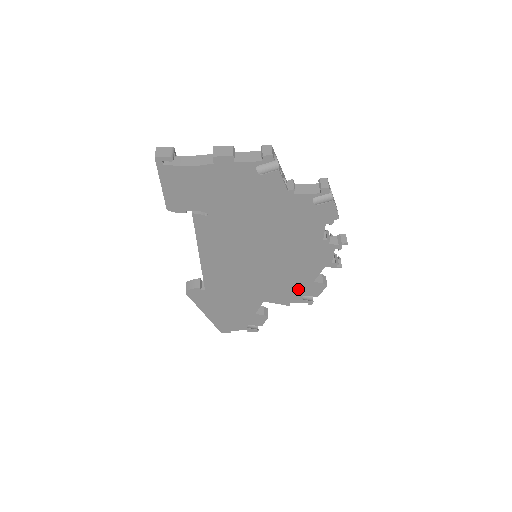
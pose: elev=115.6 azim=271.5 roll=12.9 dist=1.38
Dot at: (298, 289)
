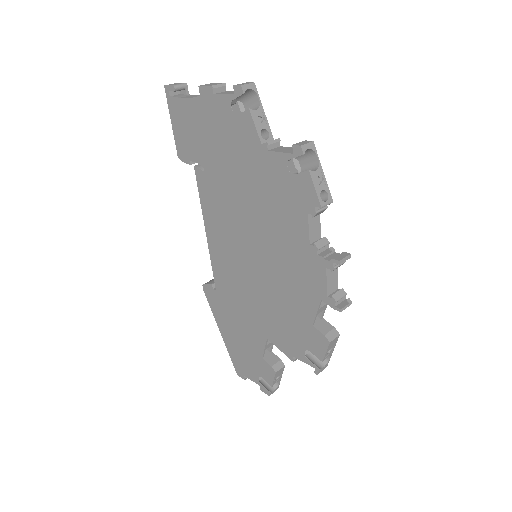
Dot at: (298, 333)
